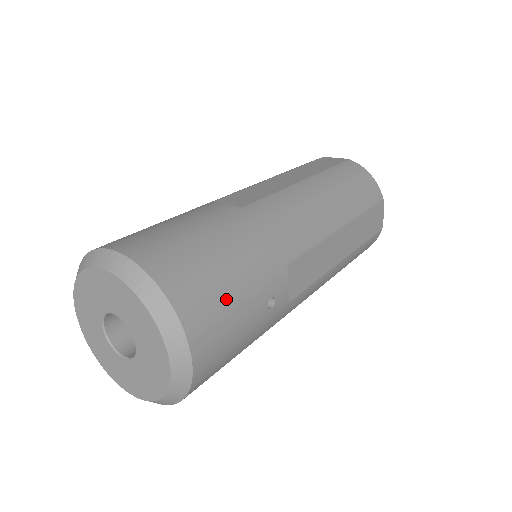
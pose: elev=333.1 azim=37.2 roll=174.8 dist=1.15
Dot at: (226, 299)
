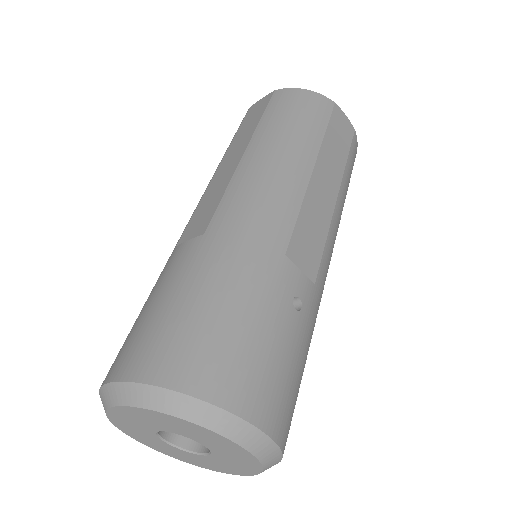
Dot at: (249, 344)
